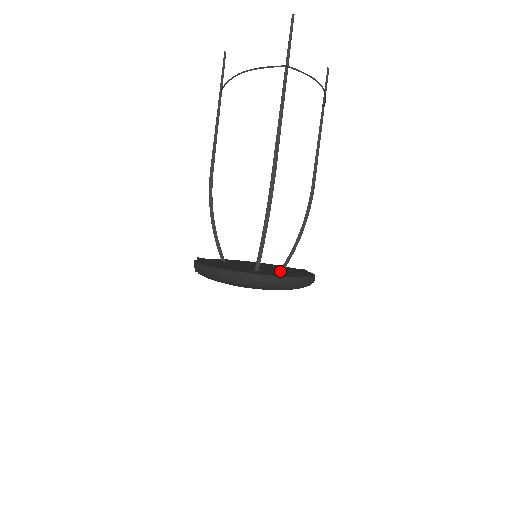
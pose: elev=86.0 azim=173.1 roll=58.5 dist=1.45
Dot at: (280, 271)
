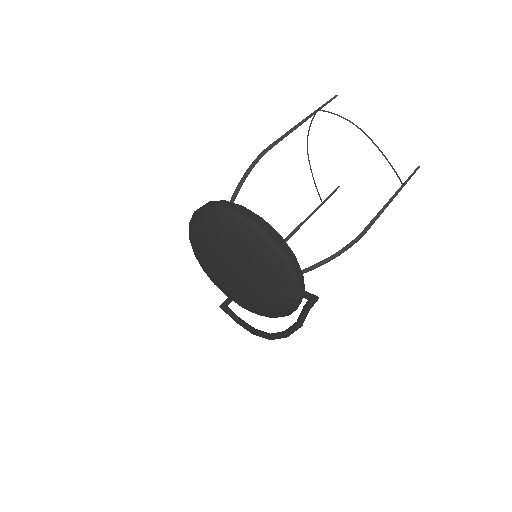
Dot at: occluded
